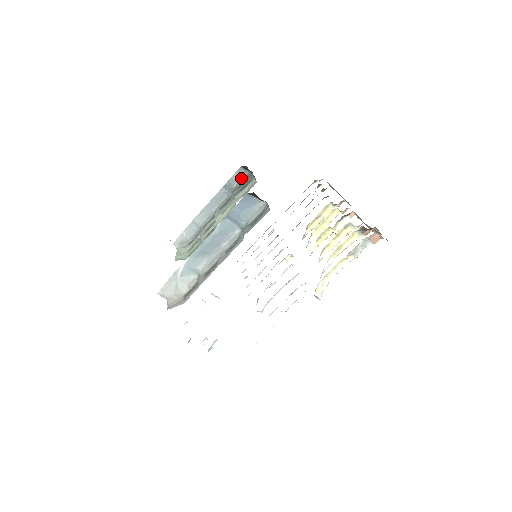
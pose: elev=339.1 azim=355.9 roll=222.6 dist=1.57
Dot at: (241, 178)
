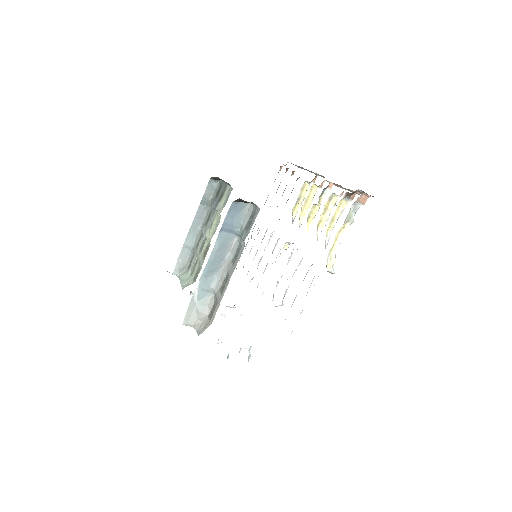
Dot at: (214, 189)
